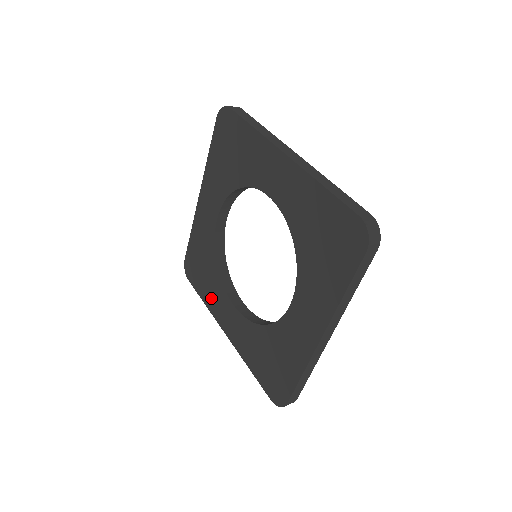
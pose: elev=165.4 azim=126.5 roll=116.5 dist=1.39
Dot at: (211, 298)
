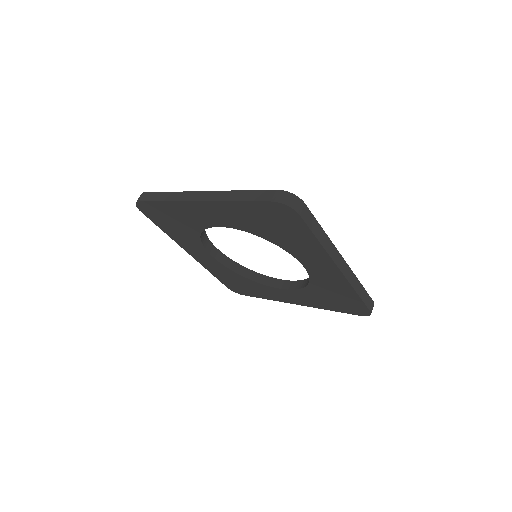
Dot at: (265, 294)
